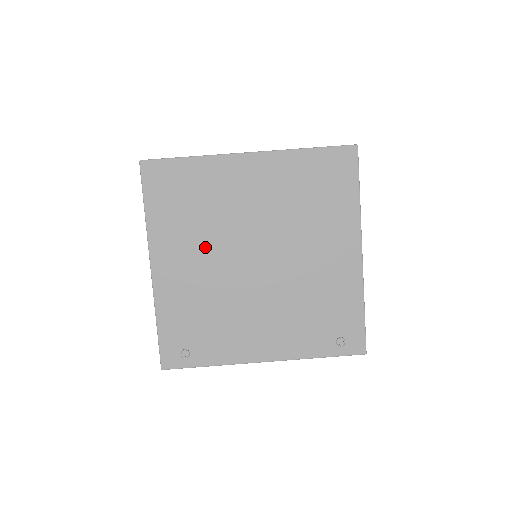
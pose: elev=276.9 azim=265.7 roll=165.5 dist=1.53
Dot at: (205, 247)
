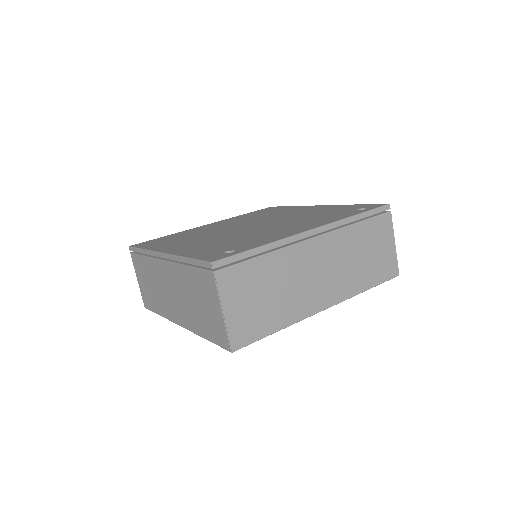
Dot at: (203, 237)
